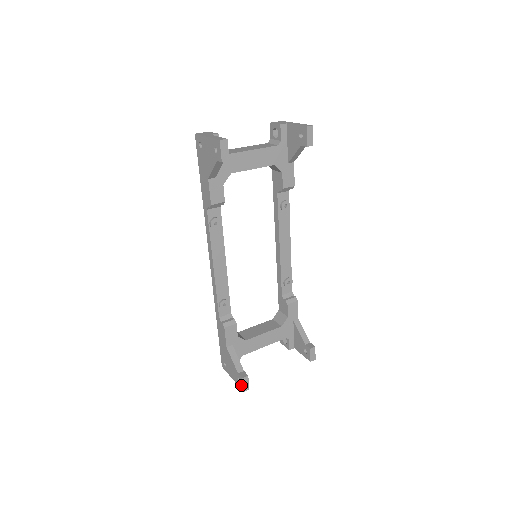
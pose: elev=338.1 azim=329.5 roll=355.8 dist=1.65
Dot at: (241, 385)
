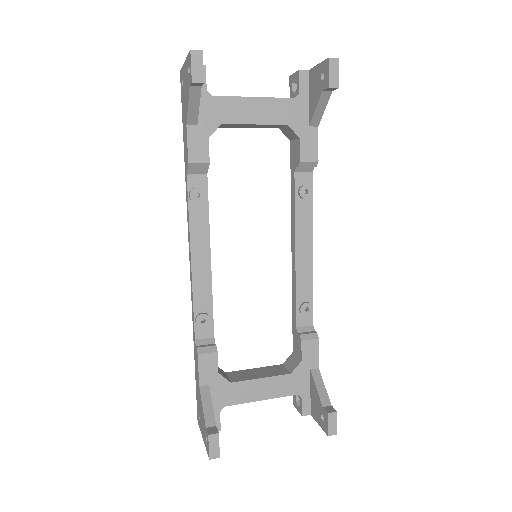
Dot at: (207, 447)
